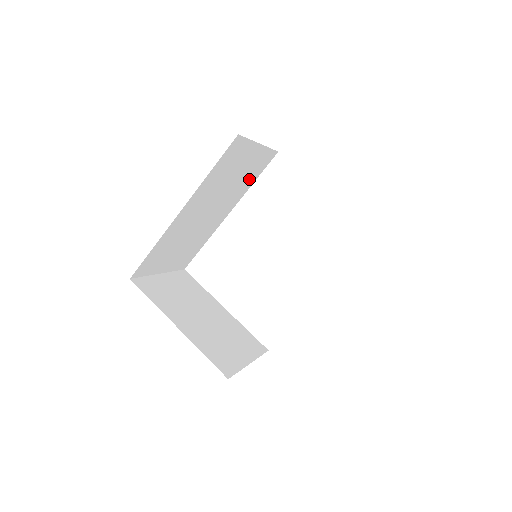
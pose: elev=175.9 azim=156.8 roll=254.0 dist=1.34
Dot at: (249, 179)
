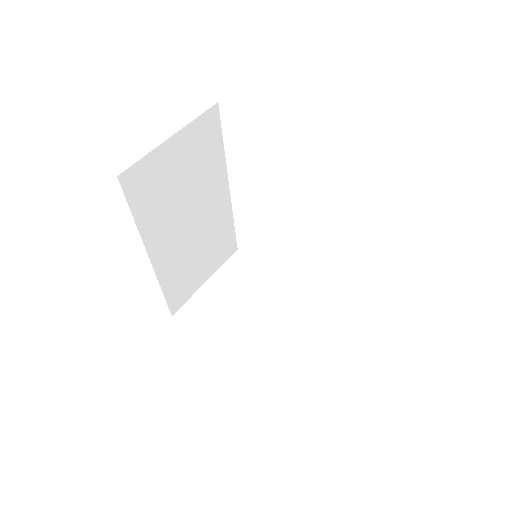
Dot at: (211, 155)
